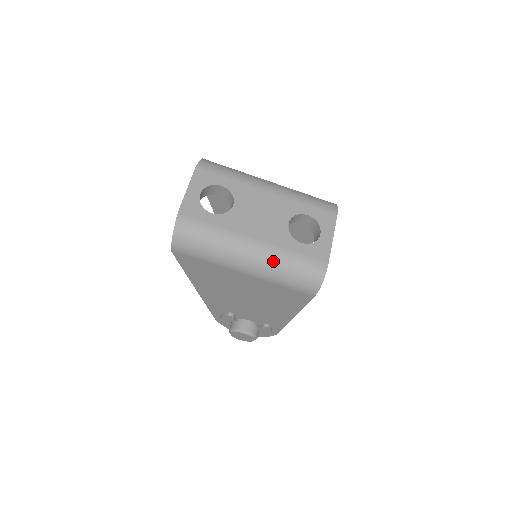
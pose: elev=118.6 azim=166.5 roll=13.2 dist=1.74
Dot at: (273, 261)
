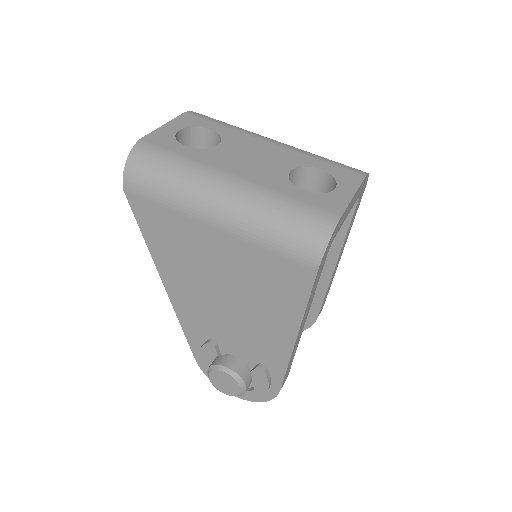
Dot at: (256, 203)
